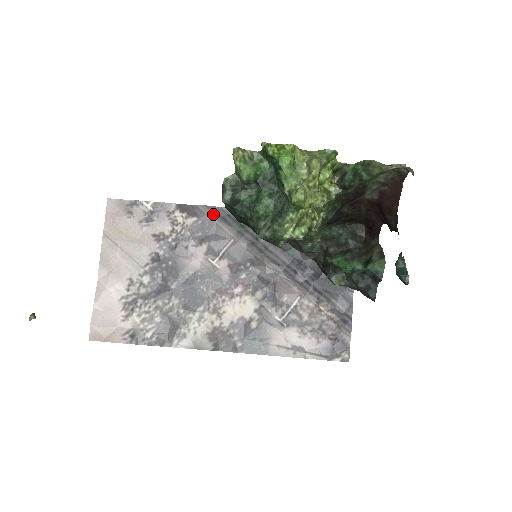
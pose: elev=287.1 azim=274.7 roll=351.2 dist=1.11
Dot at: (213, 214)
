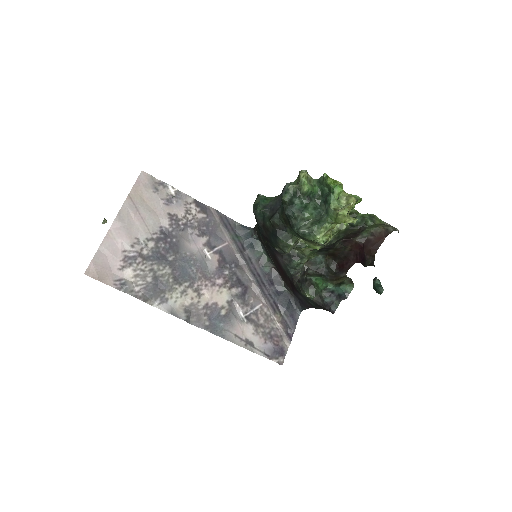
Dot at: (219, 218)
